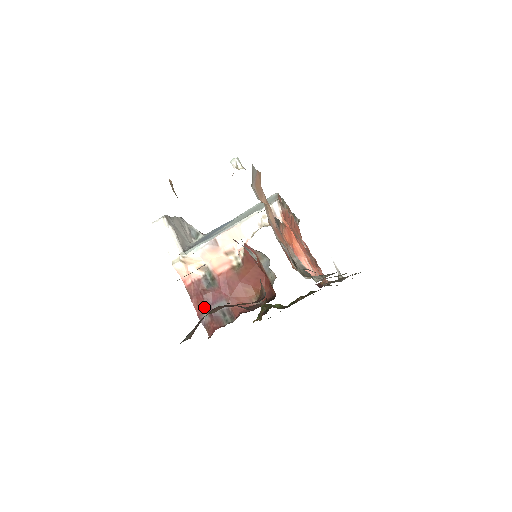
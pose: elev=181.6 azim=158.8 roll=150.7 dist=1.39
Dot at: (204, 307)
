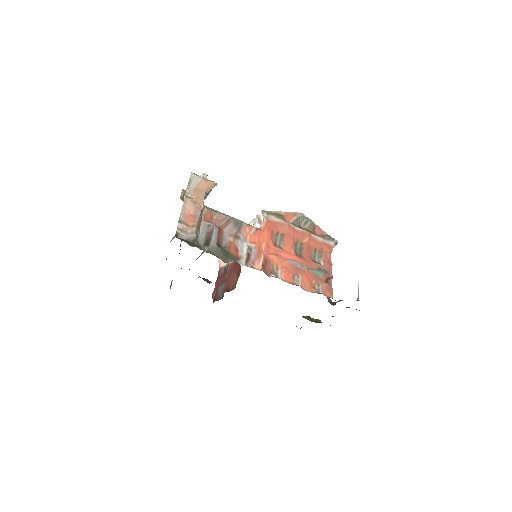
Dot at: (217, 287)
